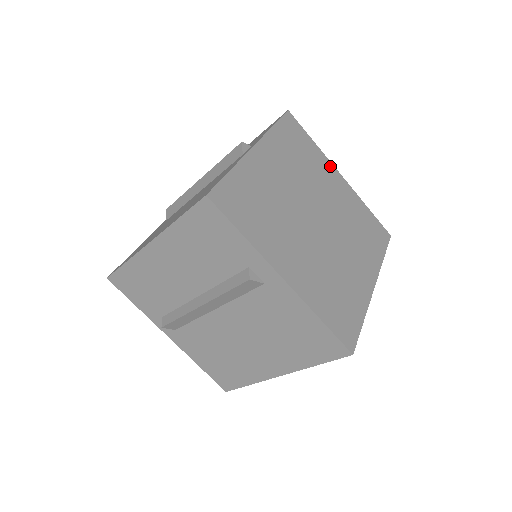
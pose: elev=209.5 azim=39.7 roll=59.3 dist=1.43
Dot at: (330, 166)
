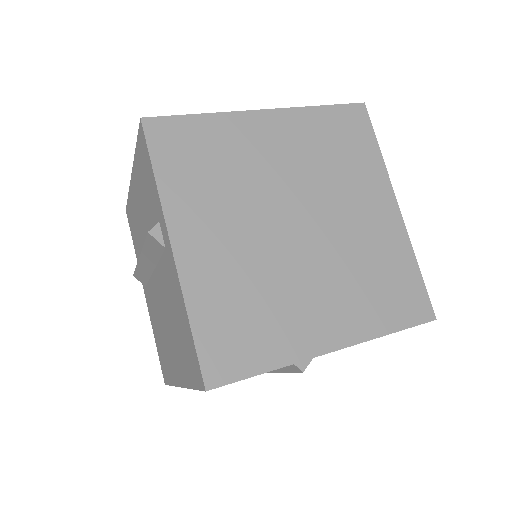
Dot at: (244, 119)
